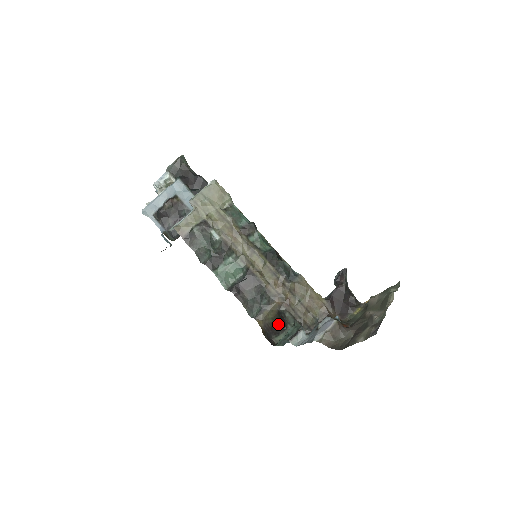
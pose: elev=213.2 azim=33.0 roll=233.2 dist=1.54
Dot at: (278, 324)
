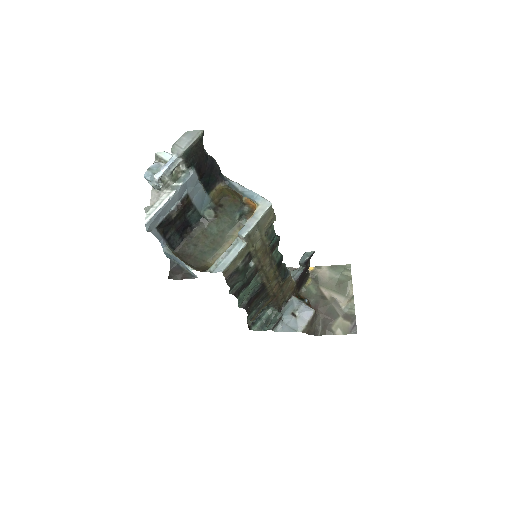
Dot at: occluded
